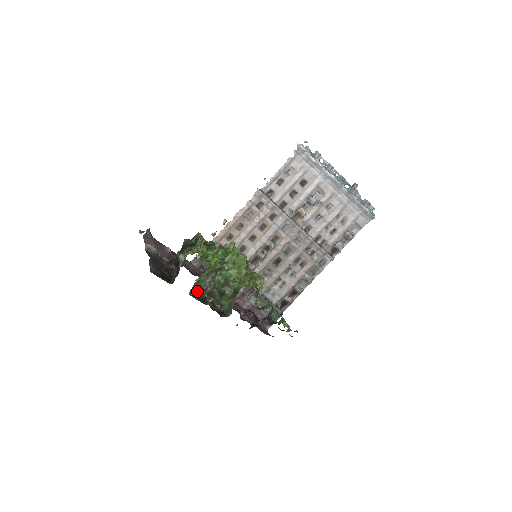
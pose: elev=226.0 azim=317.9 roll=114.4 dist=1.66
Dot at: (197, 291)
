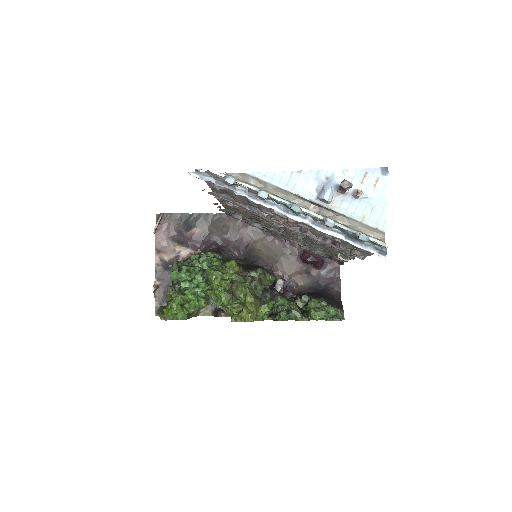
Dot at: occluded
